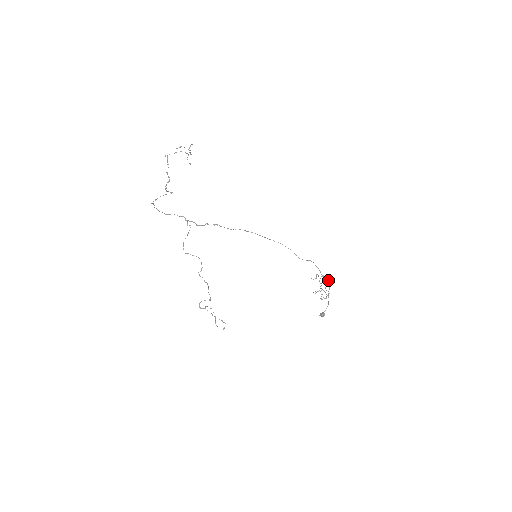
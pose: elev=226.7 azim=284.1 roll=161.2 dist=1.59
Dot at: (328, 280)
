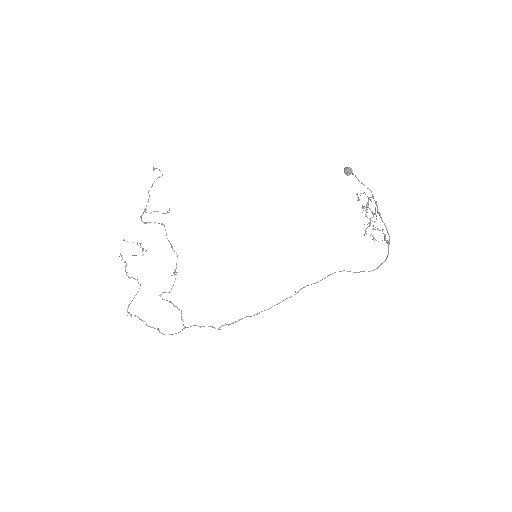
Dot at: occluded
